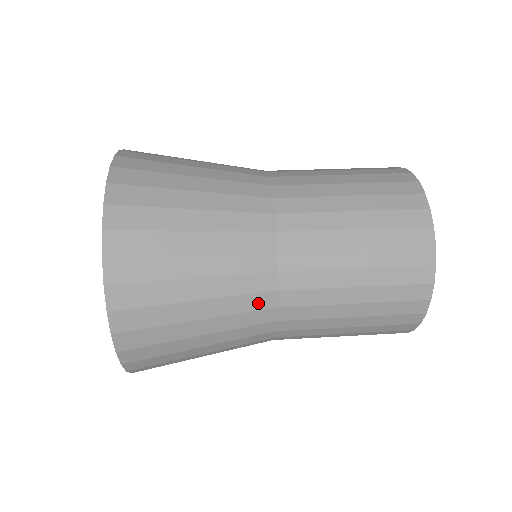
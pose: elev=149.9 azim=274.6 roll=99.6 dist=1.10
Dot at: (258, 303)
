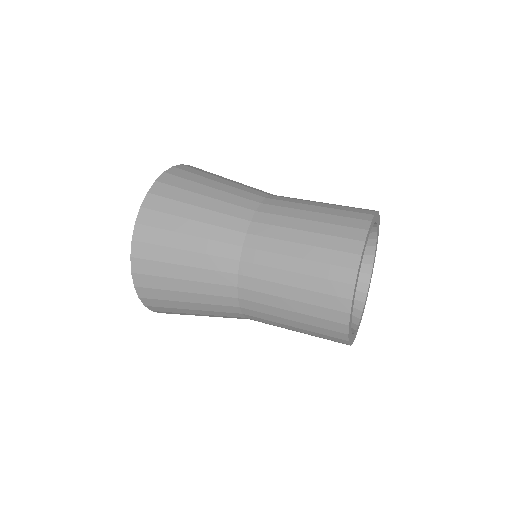
Dot at: (225, 266)
